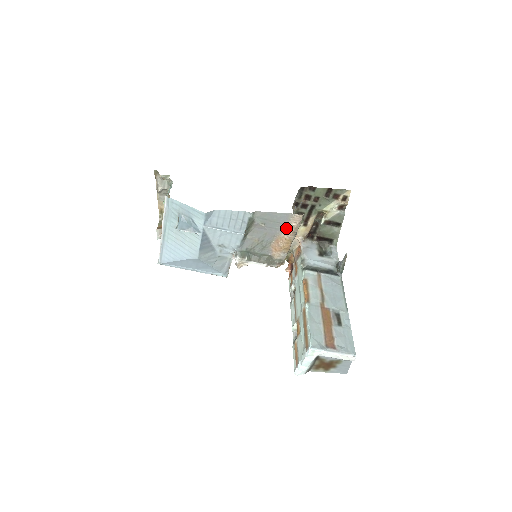
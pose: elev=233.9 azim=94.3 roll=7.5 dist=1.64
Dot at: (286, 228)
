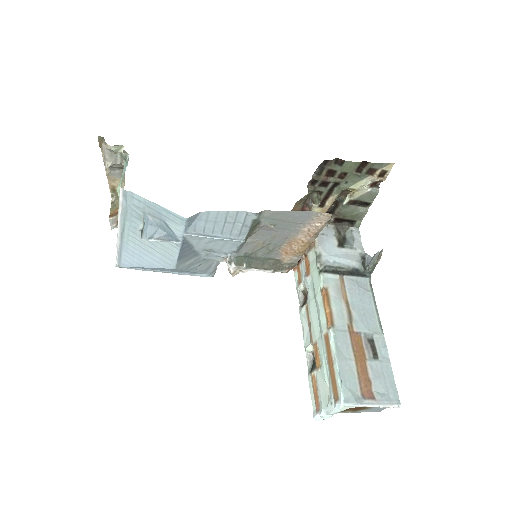
Dot at: (305, 229)
